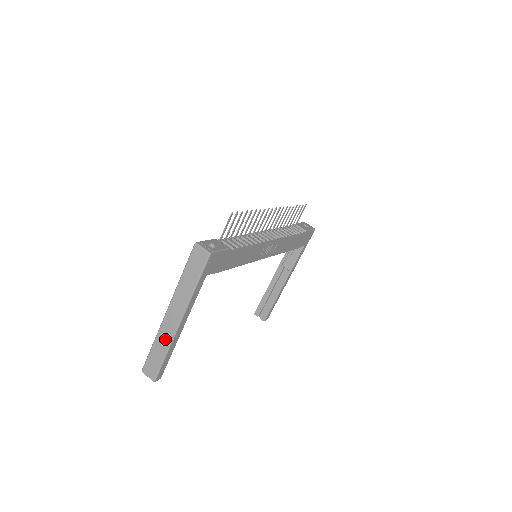
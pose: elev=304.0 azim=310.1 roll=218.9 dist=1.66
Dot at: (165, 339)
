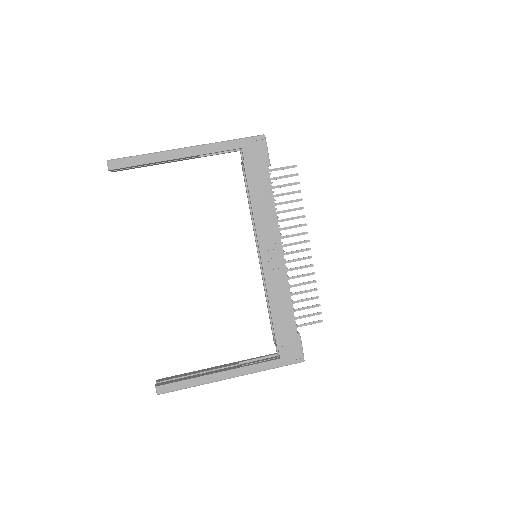
Dot at: occluded
